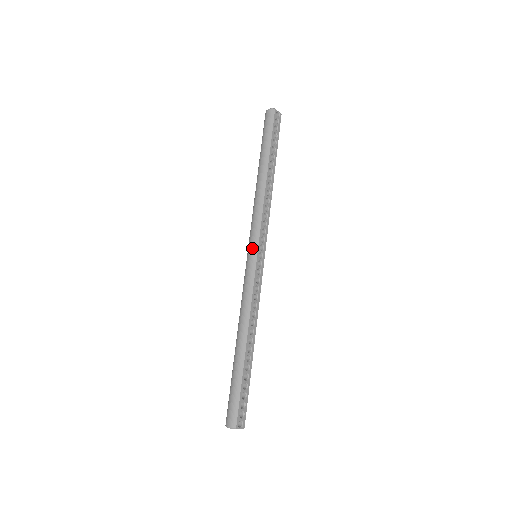
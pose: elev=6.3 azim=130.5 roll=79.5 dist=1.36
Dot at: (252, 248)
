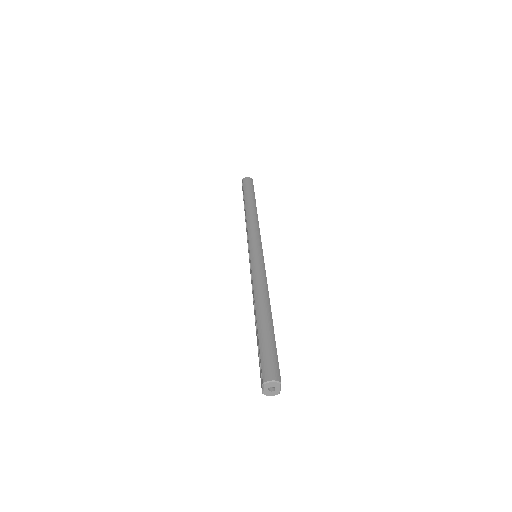
Dot at: (258, 246)
